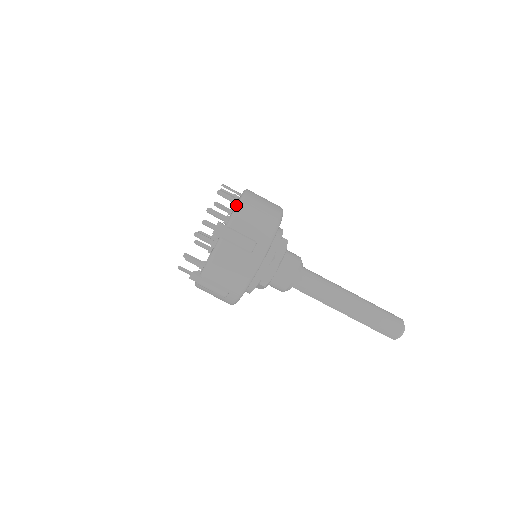
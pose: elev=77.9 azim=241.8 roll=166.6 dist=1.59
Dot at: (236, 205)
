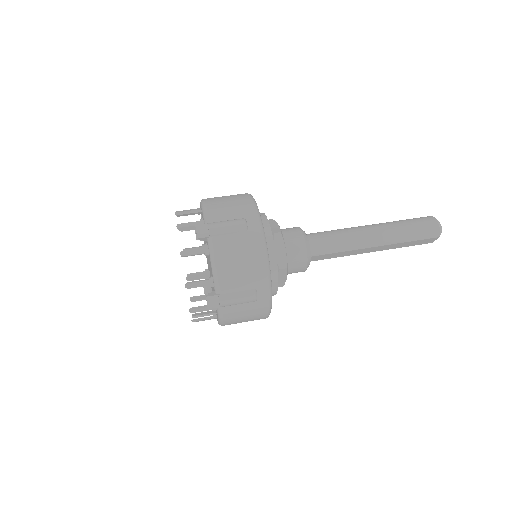
Dot at: (201, 207)
